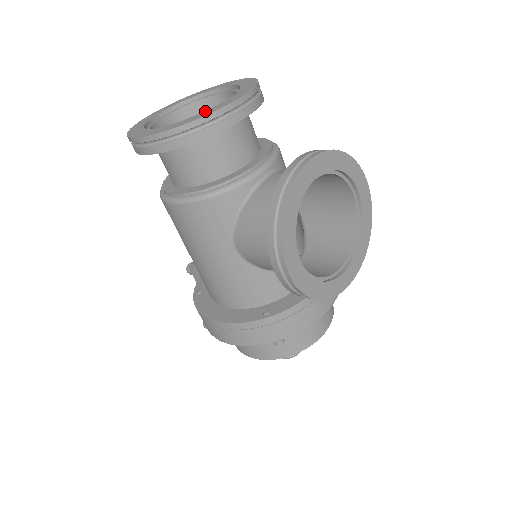
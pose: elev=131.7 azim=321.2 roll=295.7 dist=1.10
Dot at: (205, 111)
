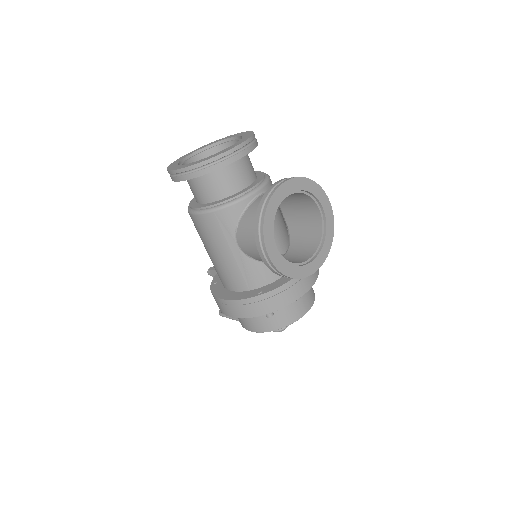
Dot at: (217, 153)
